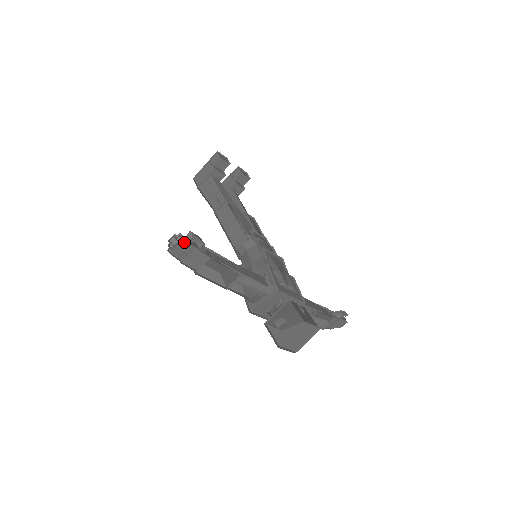
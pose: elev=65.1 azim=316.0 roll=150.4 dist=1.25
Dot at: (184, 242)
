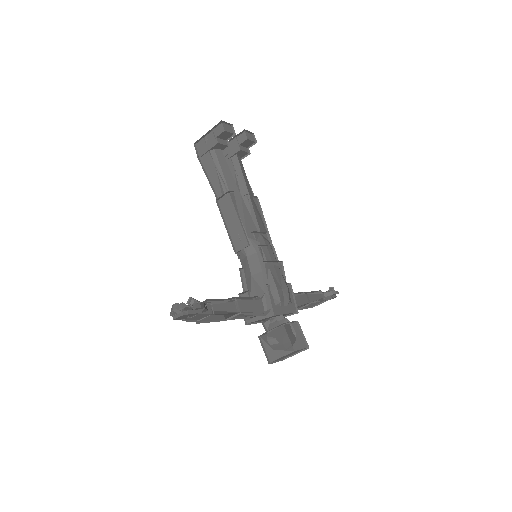
Dot at: (186, 314)
